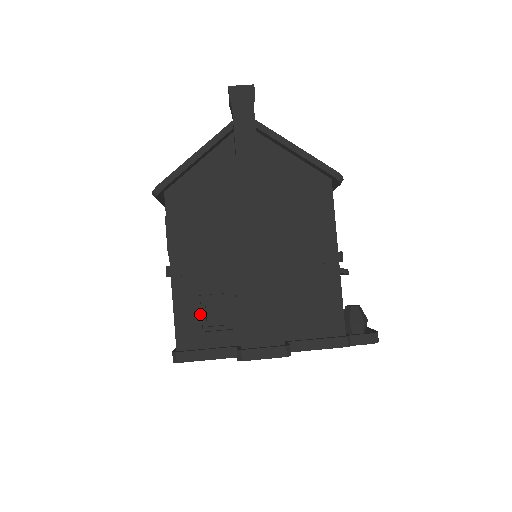
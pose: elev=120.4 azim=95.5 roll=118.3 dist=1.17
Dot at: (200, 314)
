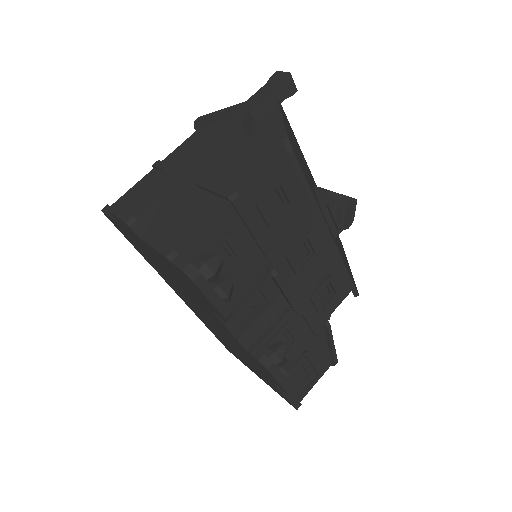
Dot at: occluded
